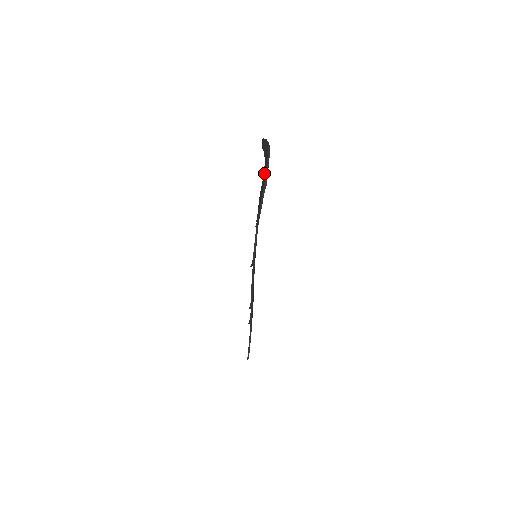
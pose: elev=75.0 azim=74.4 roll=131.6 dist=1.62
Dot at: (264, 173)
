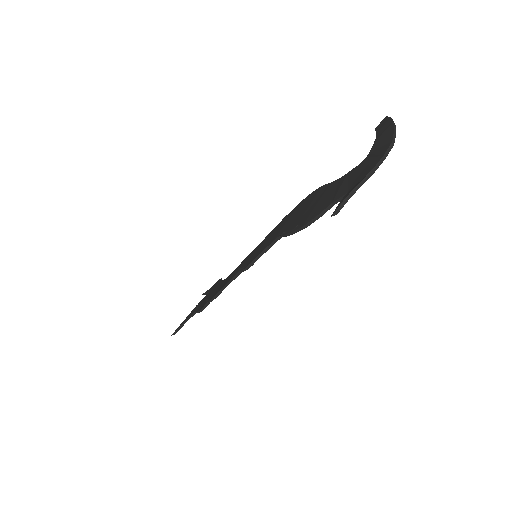
Dot at: (350, 177)
